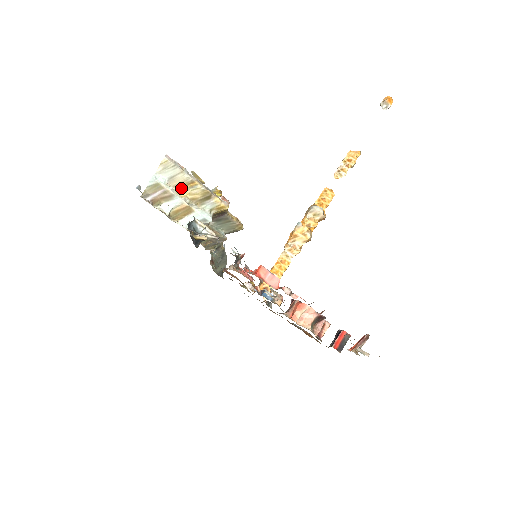
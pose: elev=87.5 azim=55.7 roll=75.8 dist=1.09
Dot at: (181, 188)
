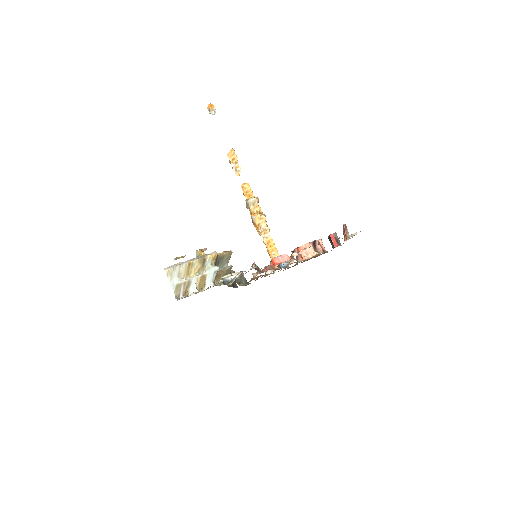
Dot at: (188, 273)
